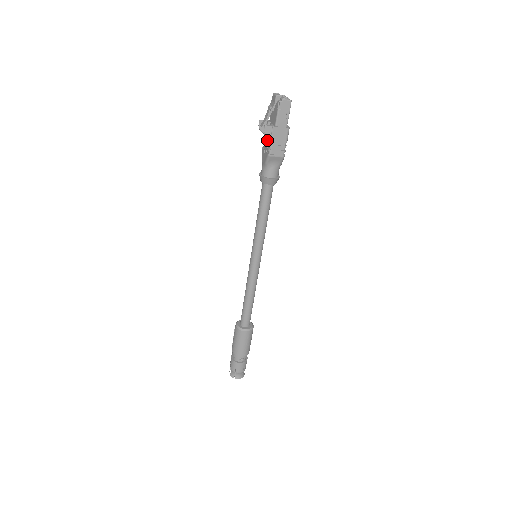
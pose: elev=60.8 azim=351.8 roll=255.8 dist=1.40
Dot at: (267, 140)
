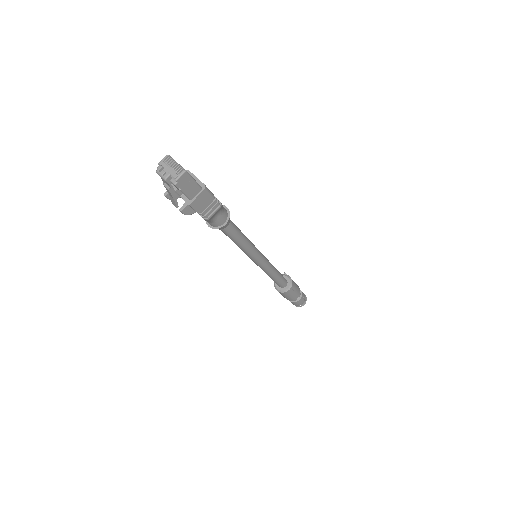
Dot at: occluded
